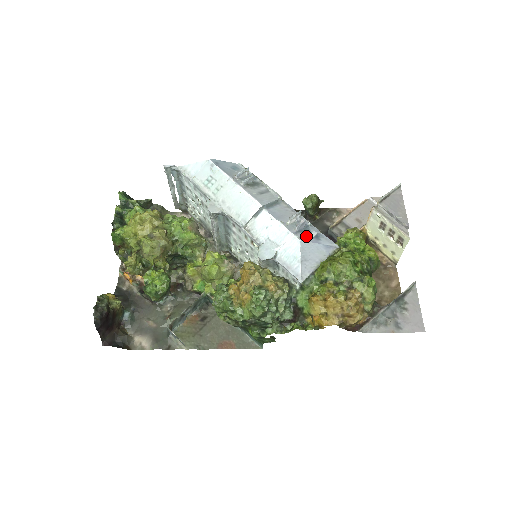
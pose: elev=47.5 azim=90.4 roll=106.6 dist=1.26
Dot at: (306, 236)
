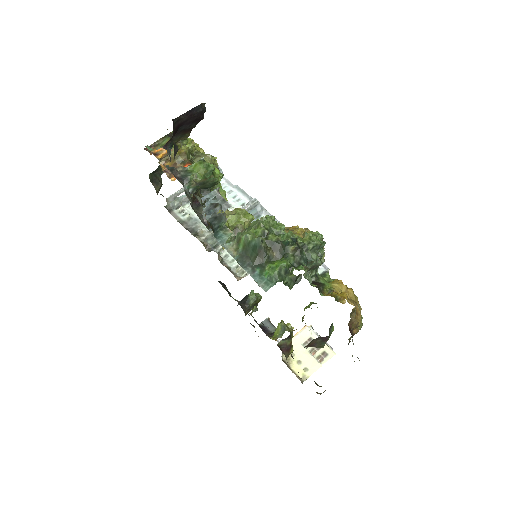
Dot at: occluded
